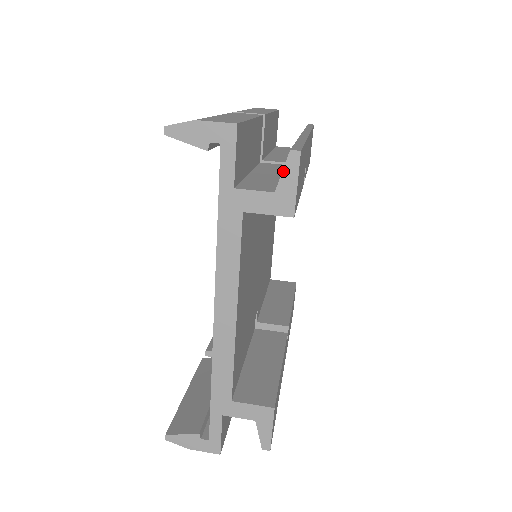
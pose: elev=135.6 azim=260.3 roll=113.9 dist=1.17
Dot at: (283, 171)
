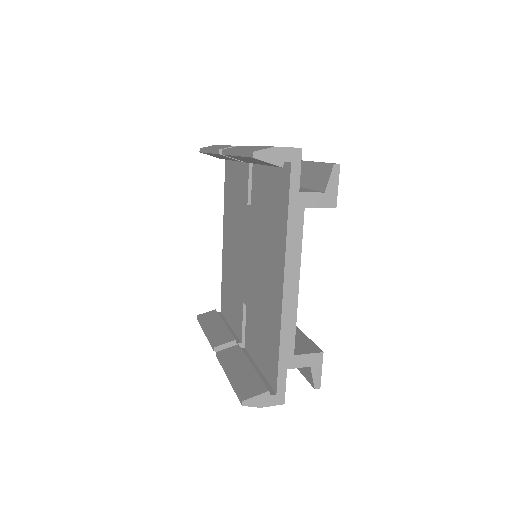
Dot at: (330, 178)
